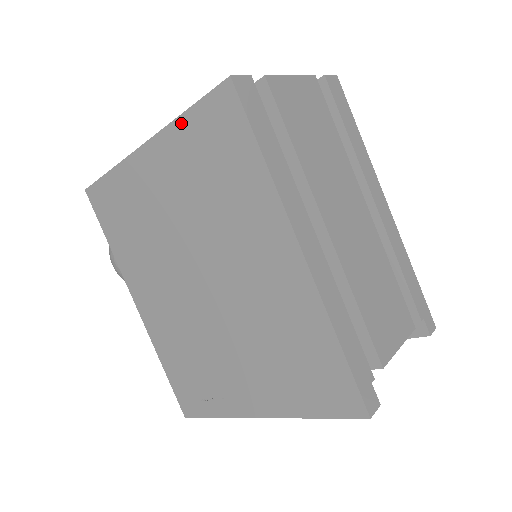
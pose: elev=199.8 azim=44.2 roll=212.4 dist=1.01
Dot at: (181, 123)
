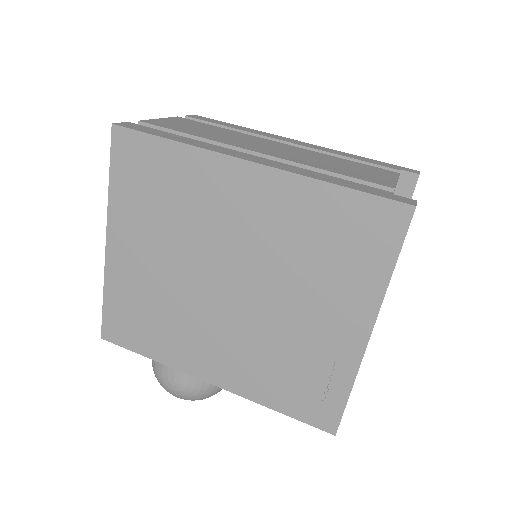
Dot at: (113, 193)
